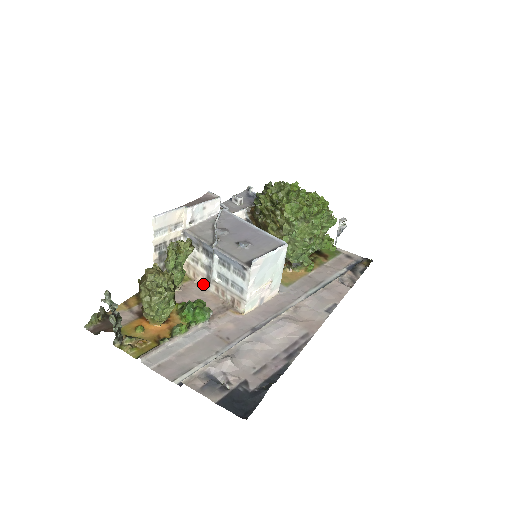
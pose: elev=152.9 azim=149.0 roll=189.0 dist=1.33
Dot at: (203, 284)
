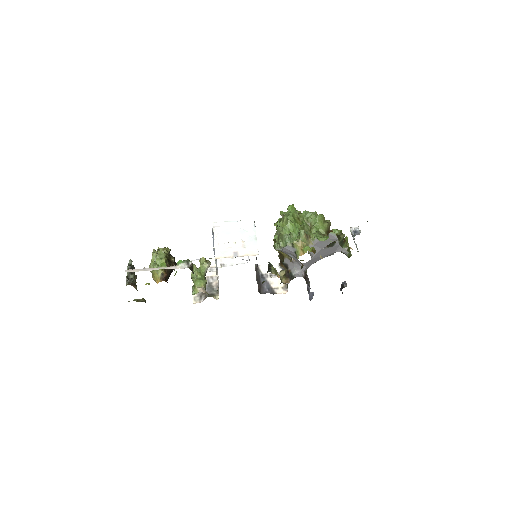
Dot at: occluded
